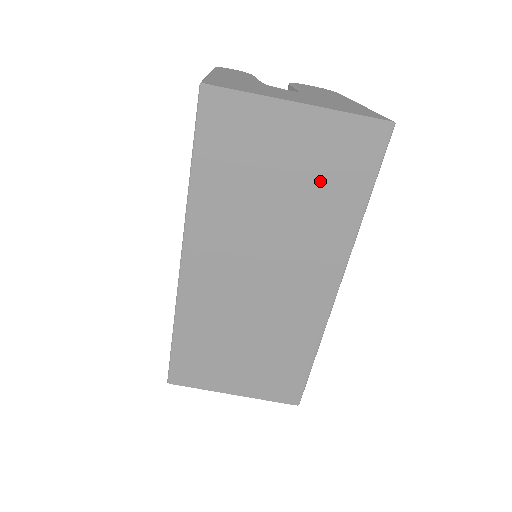
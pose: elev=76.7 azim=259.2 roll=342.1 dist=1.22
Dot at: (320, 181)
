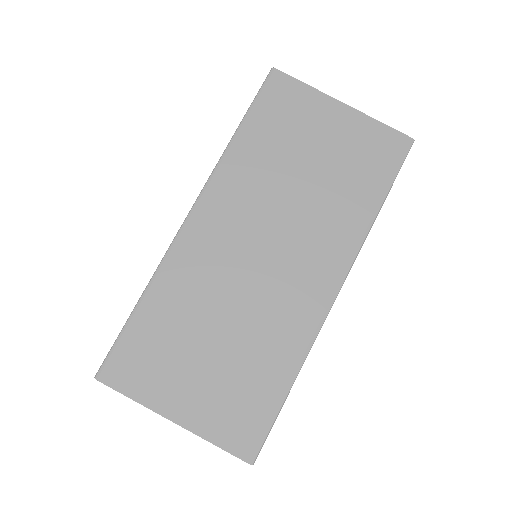
Dot at: (346, 169)
